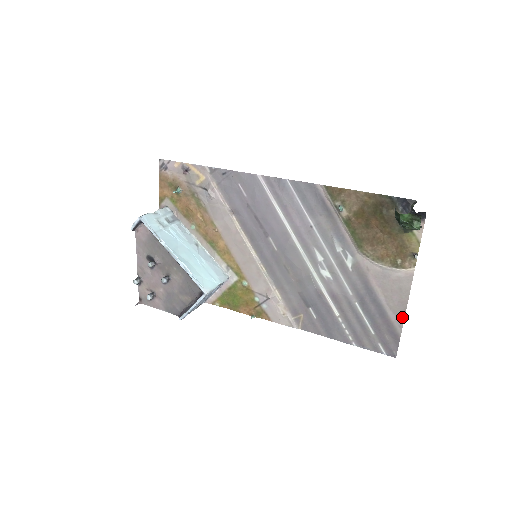
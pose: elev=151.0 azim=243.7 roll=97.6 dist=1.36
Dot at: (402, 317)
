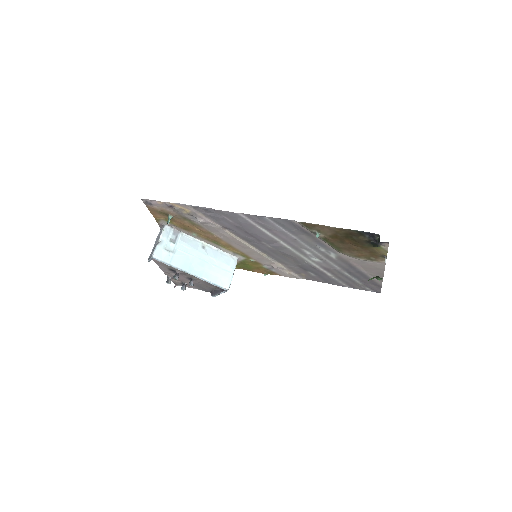
Dot at: occluded
